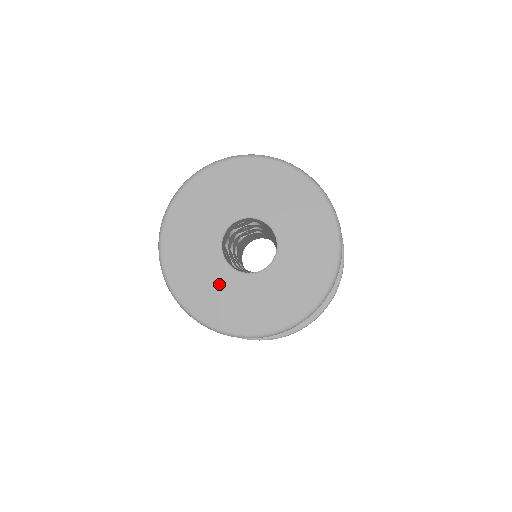
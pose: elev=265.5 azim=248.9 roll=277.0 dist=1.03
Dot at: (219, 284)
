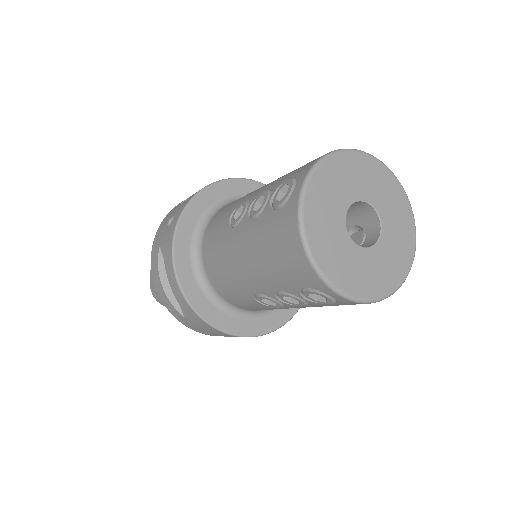
Dot at: (370, 265)
